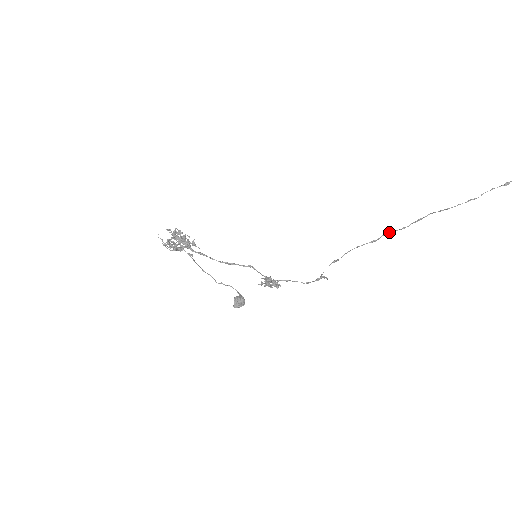
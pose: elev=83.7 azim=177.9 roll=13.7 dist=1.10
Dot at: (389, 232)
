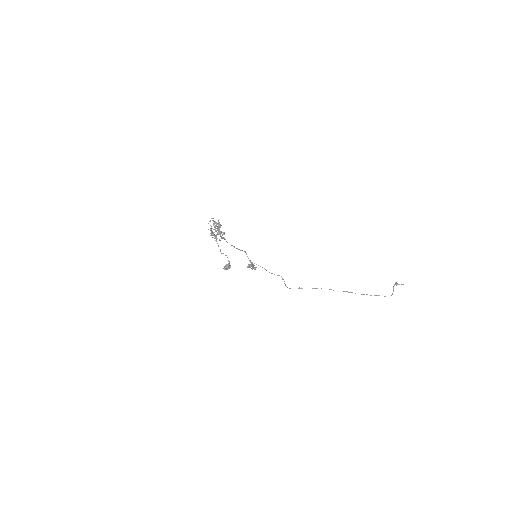
Dot at: (331, 289)
